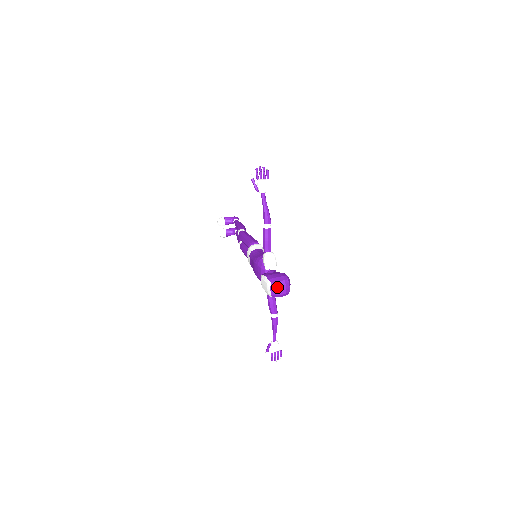
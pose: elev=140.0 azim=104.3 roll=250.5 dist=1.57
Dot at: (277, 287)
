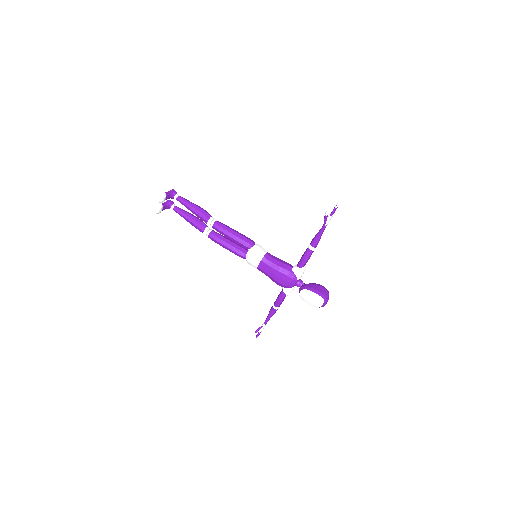
Dot at: (327, 301)
